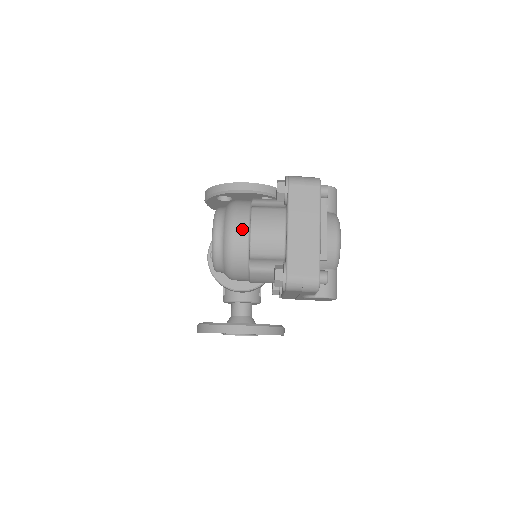
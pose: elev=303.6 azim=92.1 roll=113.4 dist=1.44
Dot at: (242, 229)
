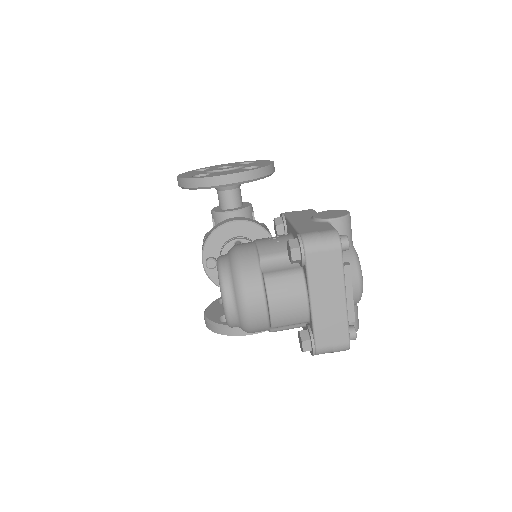
Dot at: (258, 302)
